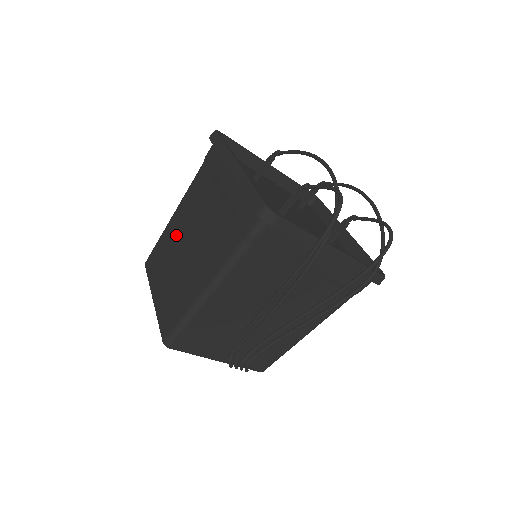
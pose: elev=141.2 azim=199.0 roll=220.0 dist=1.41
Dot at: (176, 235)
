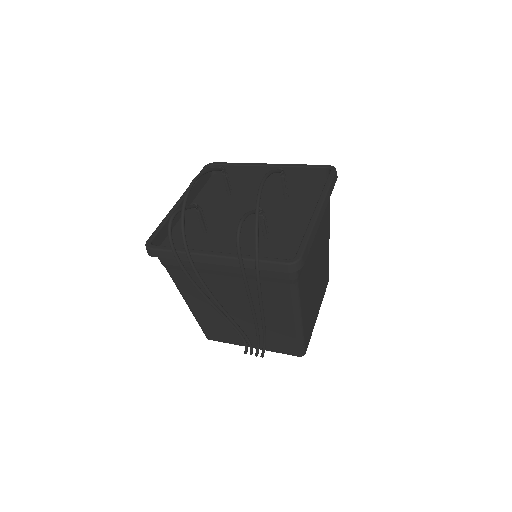
Dot at: occluded
